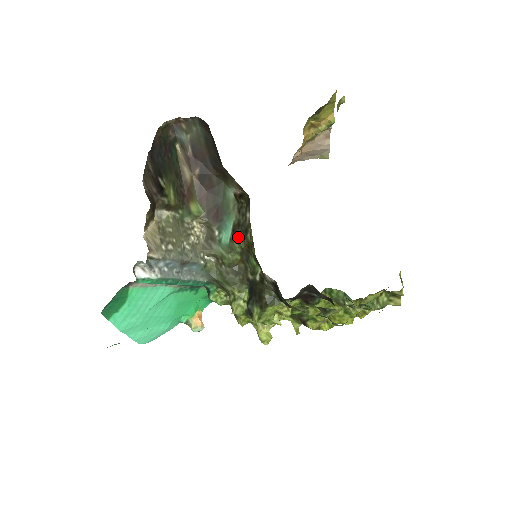
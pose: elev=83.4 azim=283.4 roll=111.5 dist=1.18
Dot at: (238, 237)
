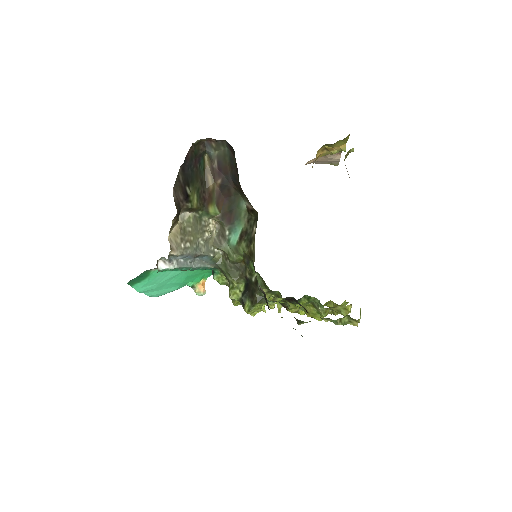
Dot at: (244, 243)
